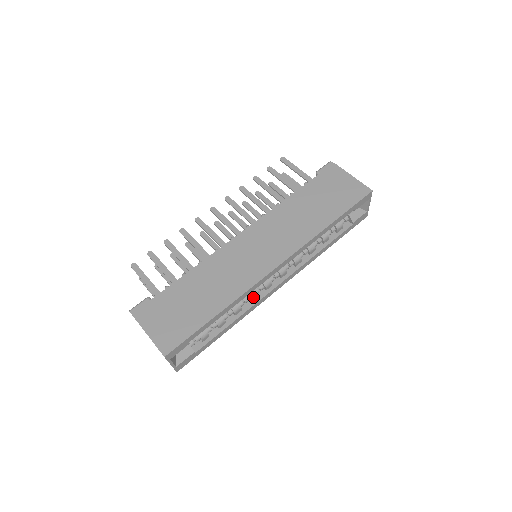
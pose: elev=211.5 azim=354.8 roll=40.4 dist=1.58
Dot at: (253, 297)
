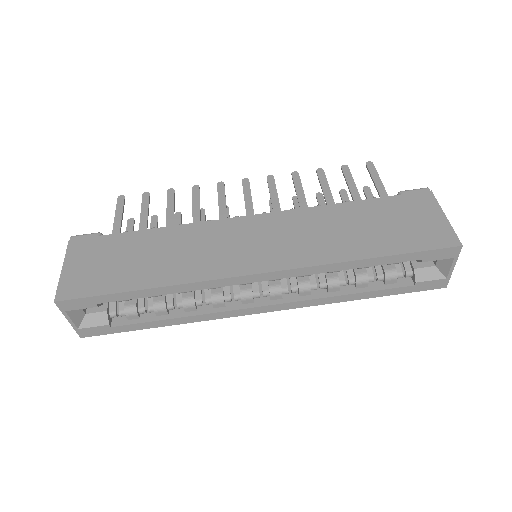
Dot at: (218, 302)
